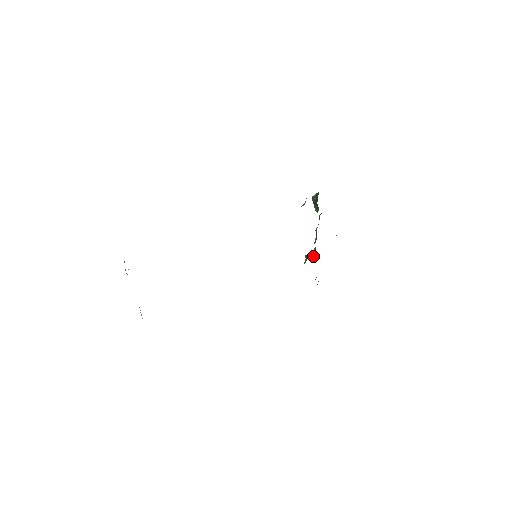
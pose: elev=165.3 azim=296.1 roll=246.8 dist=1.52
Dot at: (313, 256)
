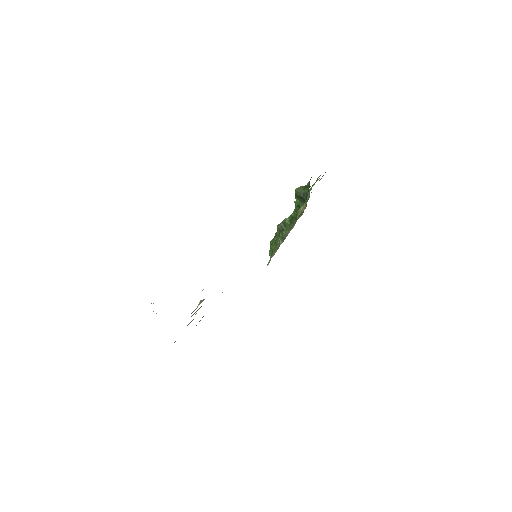
Dot at: (280, 231)
